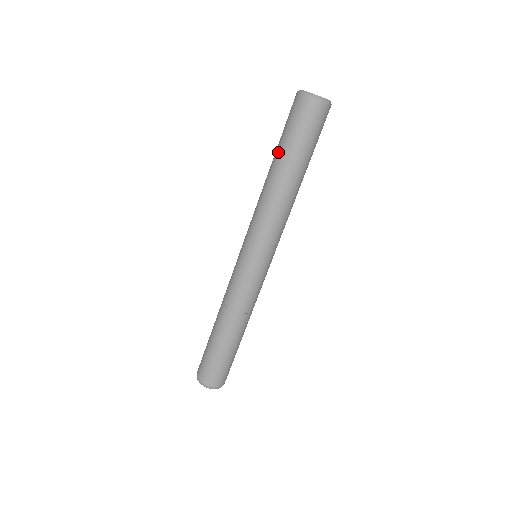
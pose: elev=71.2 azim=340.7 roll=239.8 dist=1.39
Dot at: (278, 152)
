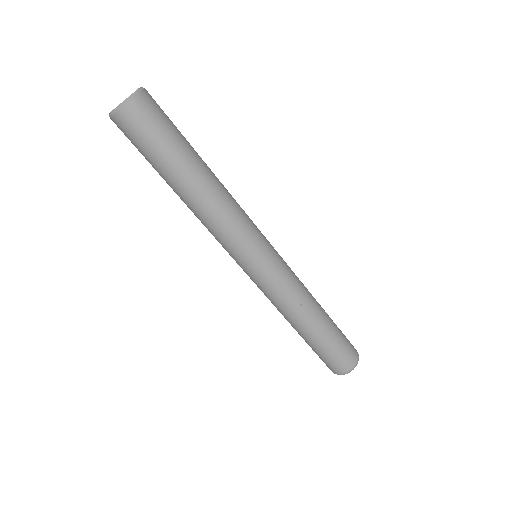
Dot at: occluded
